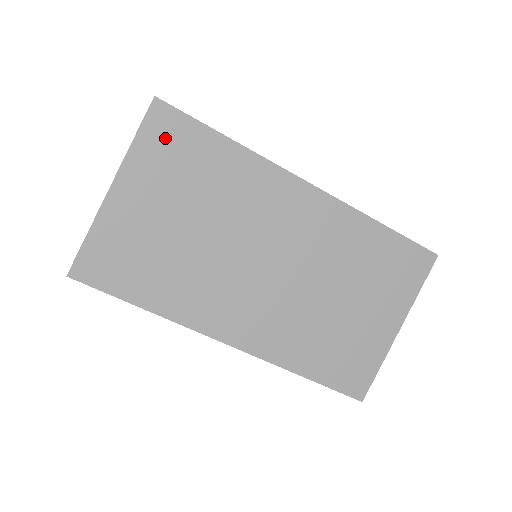
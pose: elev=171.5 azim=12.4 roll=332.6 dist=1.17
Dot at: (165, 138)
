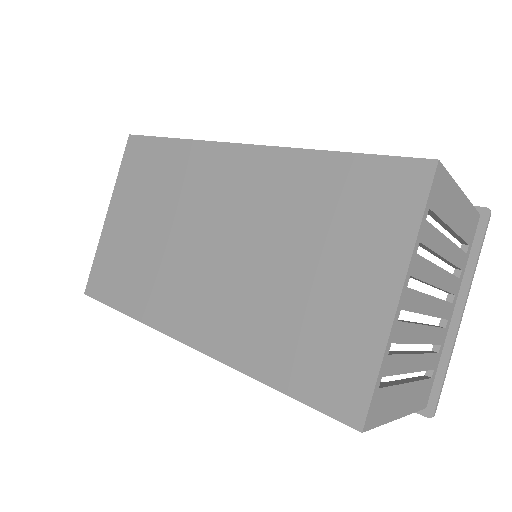
Dot at: (135, 161)
